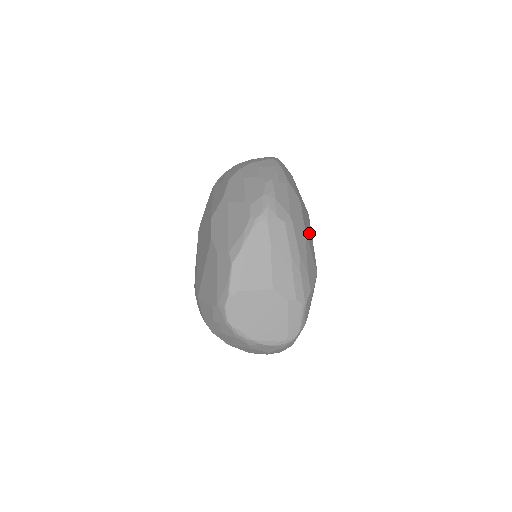
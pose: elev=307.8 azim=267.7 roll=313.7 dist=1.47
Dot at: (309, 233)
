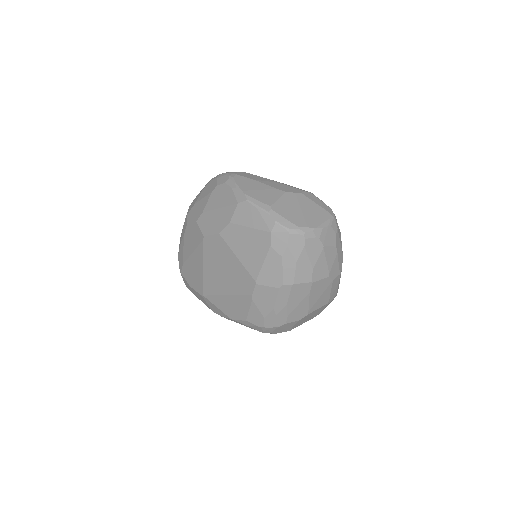
Dot at: occluded
